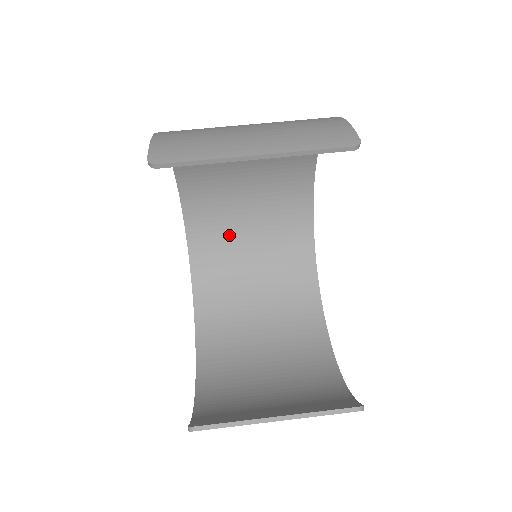
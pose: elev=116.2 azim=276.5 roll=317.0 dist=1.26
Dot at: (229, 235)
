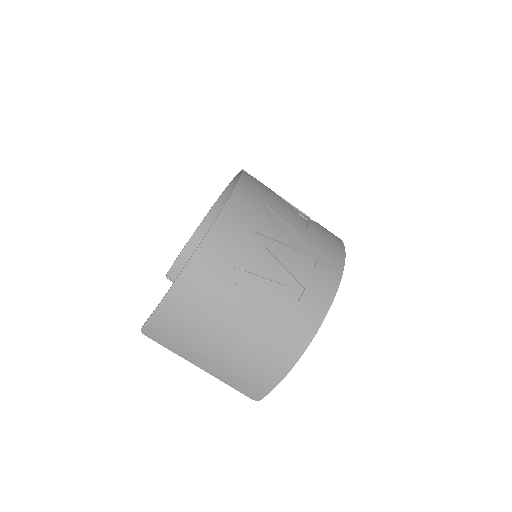
Dot at: occluded
